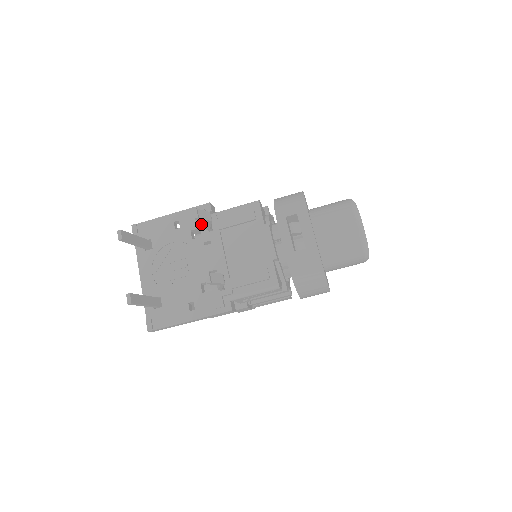
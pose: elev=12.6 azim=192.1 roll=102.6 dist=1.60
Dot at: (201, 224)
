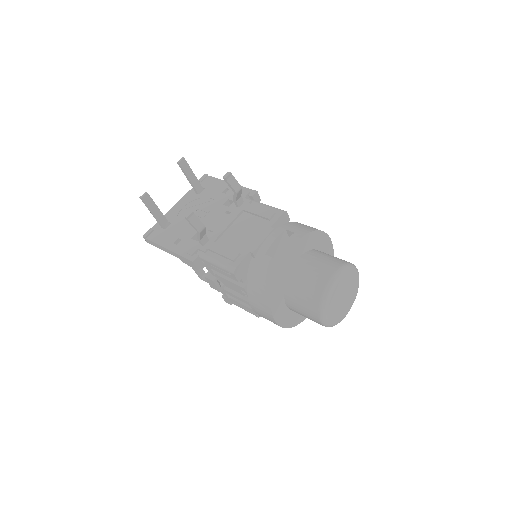
Dot at: occluded
